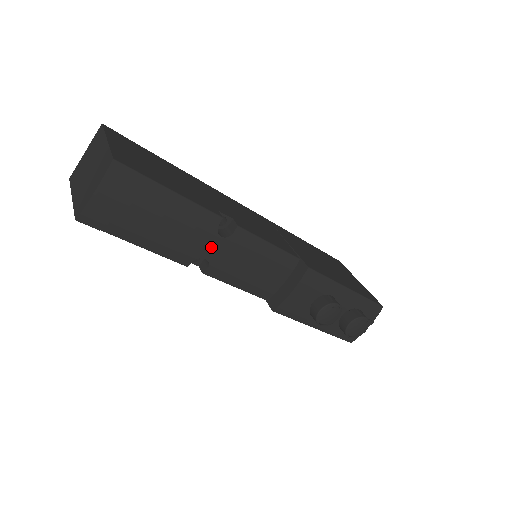
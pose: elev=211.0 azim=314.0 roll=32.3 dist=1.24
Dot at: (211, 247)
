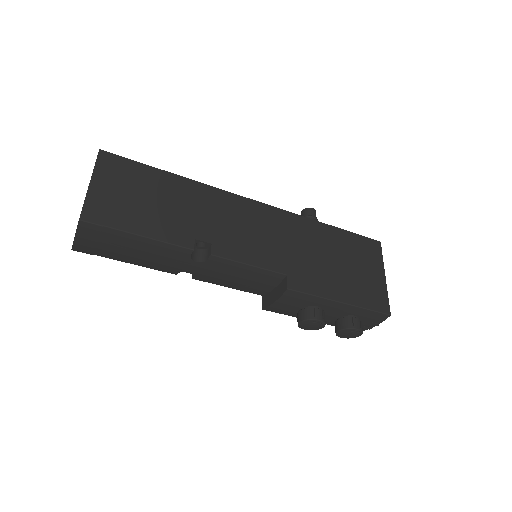
Dot at: (190, 267)
